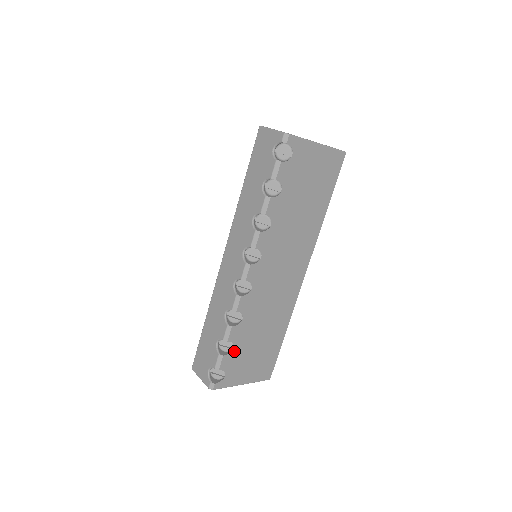
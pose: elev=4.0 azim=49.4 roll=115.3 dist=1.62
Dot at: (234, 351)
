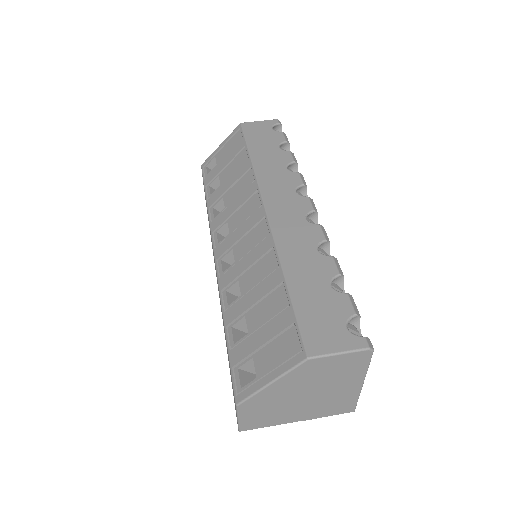
Dot at: occluded
